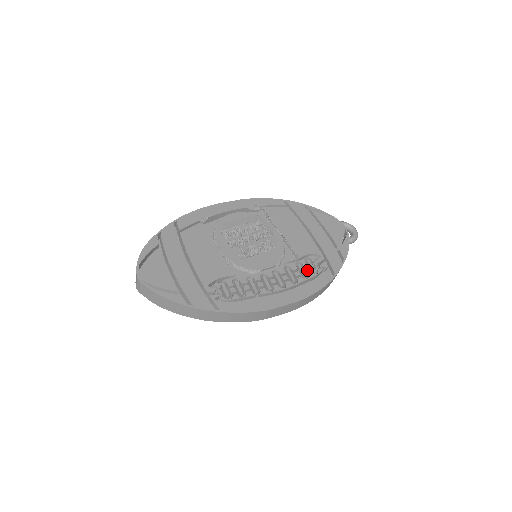
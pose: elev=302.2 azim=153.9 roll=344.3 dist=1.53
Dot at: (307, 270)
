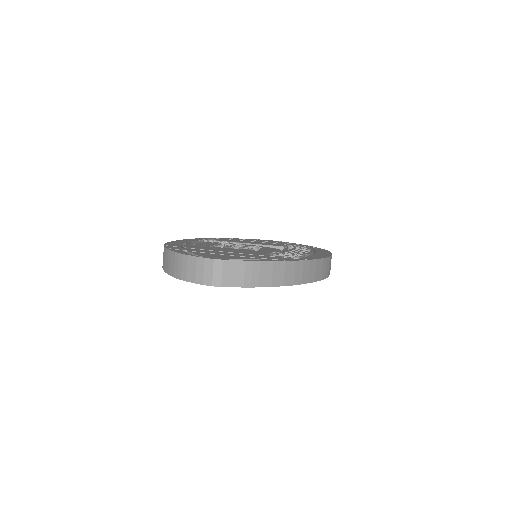
Dot at: (301, 248)
